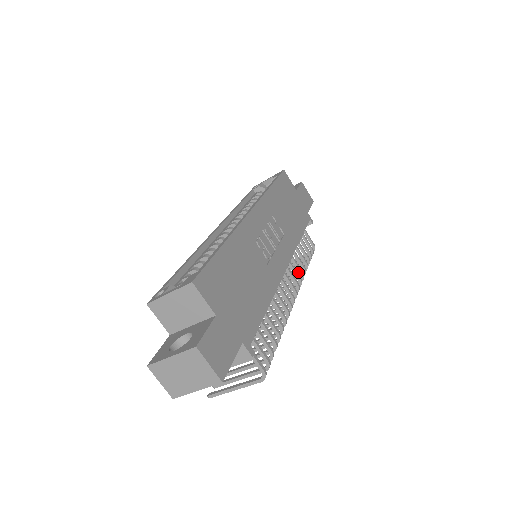
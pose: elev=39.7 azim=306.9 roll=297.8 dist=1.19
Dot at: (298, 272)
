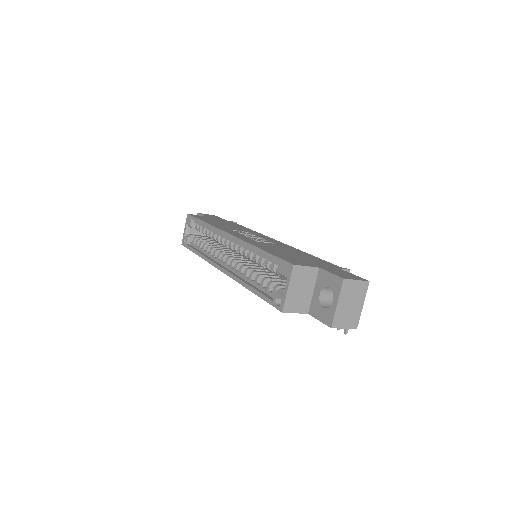
Dot at: occluded
